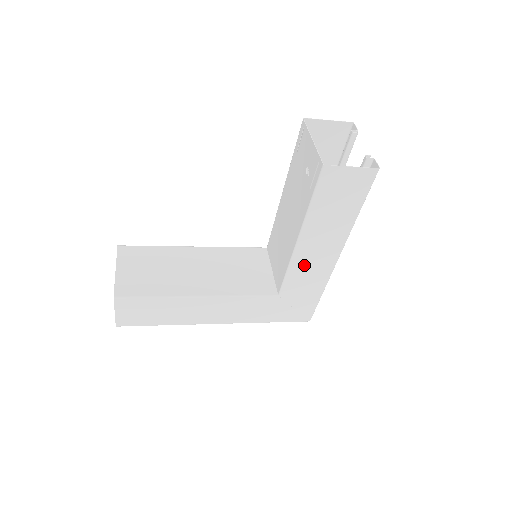
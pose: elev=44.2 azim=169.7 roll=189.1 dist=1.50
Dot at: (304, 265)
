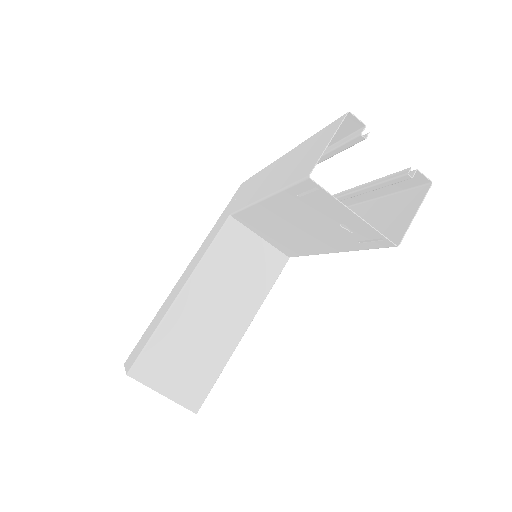
Dot at: occluded
